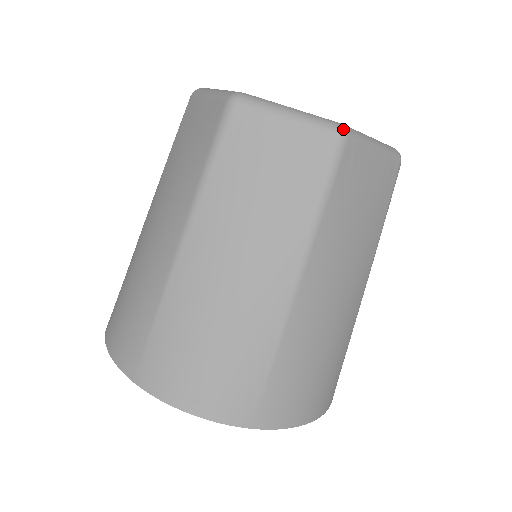
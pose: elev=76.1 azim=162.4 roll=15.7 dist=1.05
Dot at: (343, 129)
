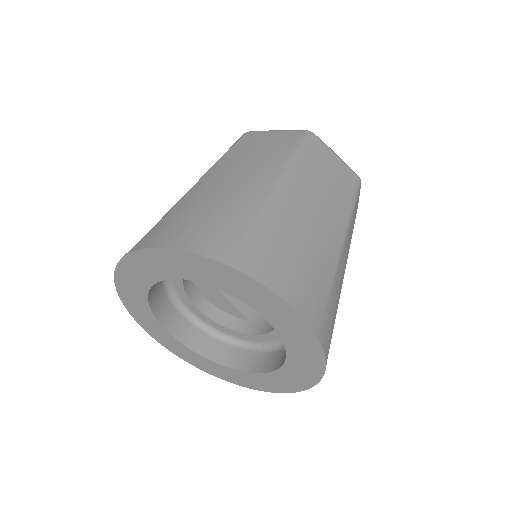
Dot at: occluded
